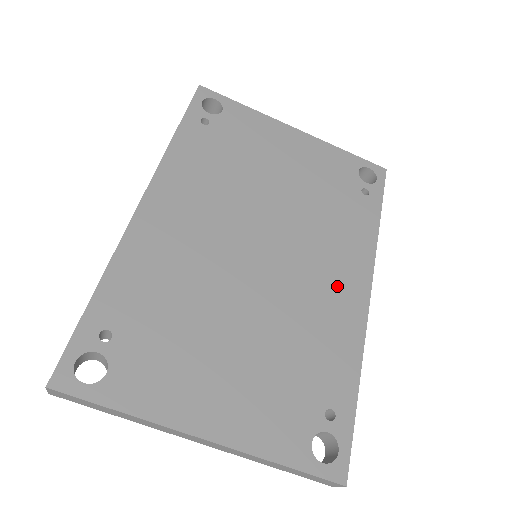
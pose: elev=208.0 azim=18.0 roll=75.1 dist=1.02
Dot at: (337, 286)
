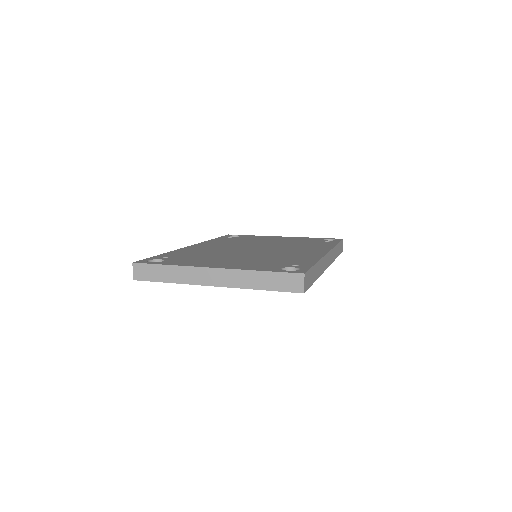
Dot at: (305, 251)
